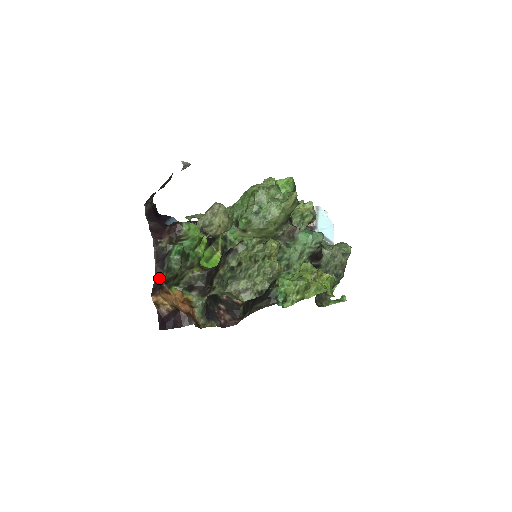
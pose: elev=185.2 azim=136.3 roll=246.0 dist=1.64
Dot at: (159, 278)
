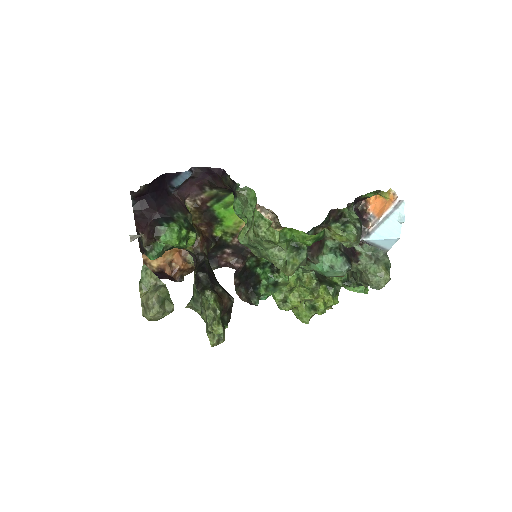
Dot at: occluded
